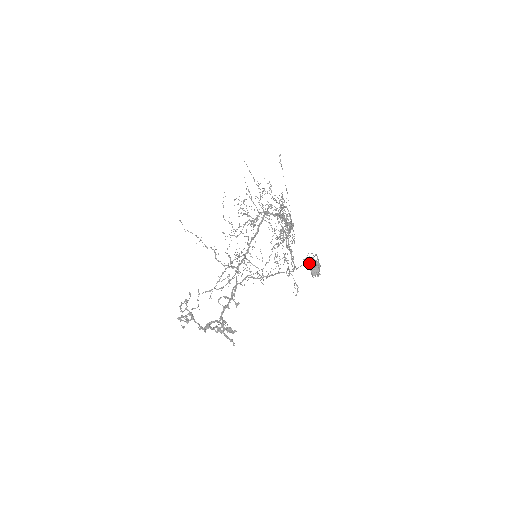
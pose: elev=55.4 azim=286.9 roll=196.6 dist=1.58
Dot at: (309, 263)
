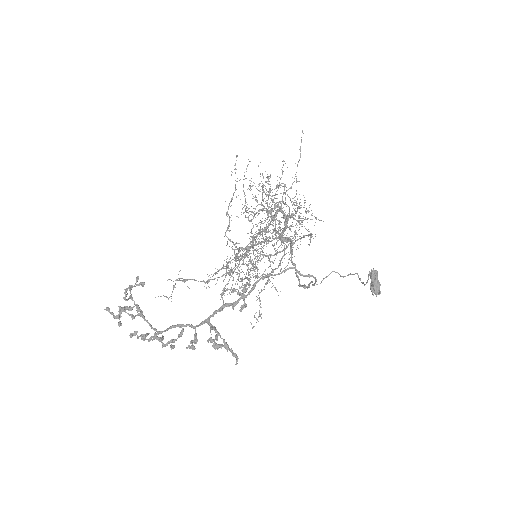
Dot at: (372, 276)
